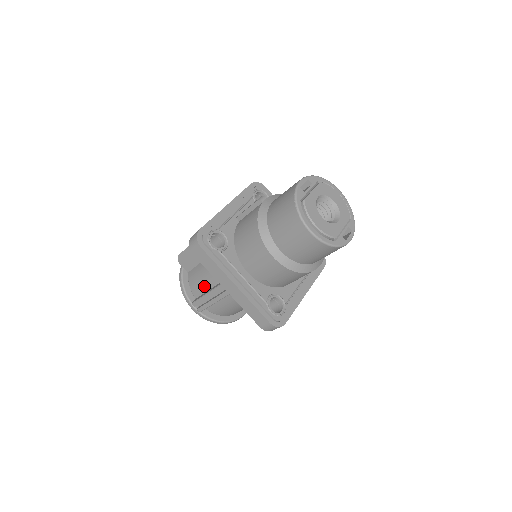
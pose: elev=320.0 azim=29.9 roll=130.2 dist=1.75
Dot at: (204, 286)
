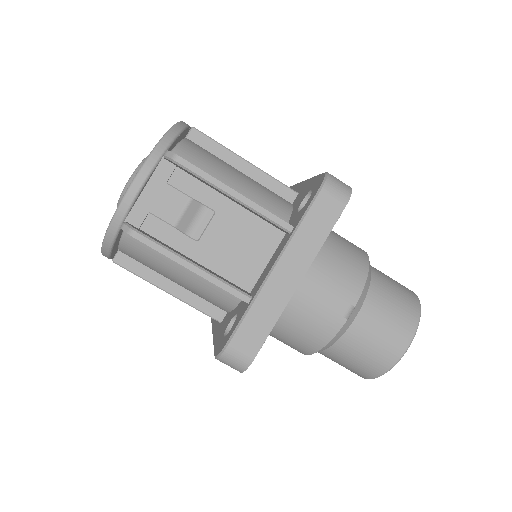
Dot at: (158, 272)
